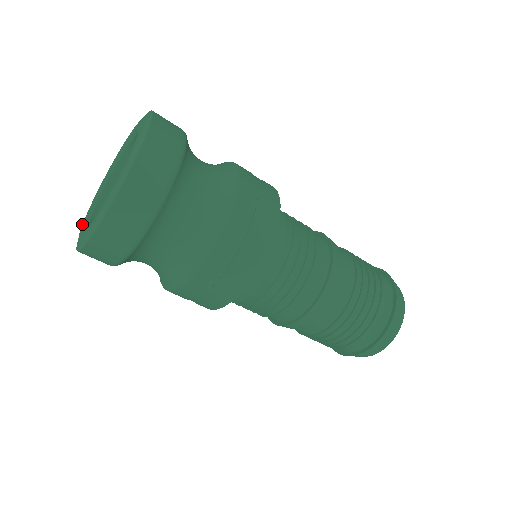
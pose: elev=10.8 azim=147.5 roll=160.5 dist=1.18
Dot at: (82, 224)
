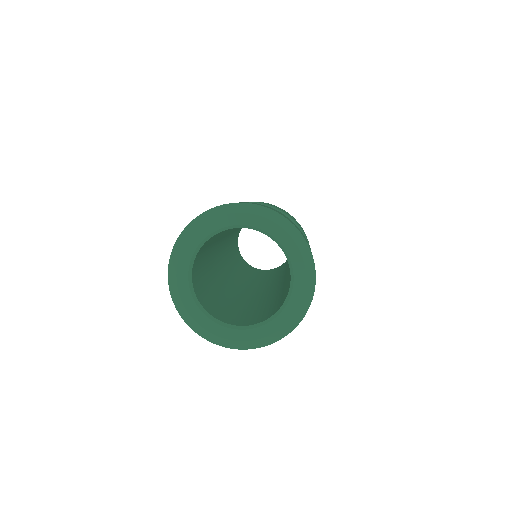
Dot at: (190, 316)
